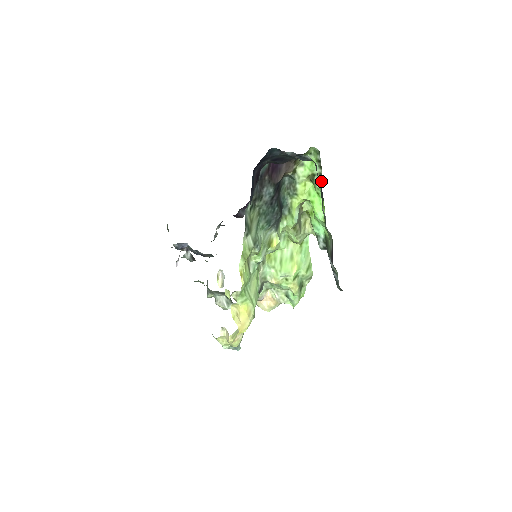
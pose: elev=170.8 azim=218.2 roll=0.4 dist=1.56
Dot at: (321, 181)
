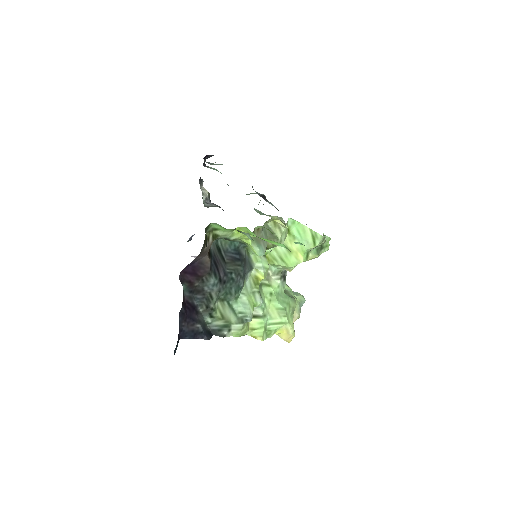
Dot at: occluded
